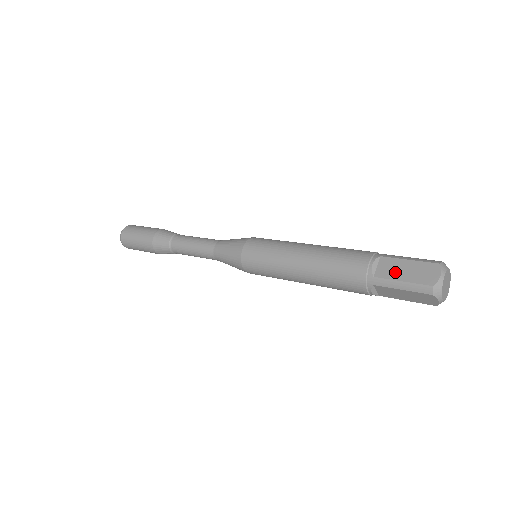
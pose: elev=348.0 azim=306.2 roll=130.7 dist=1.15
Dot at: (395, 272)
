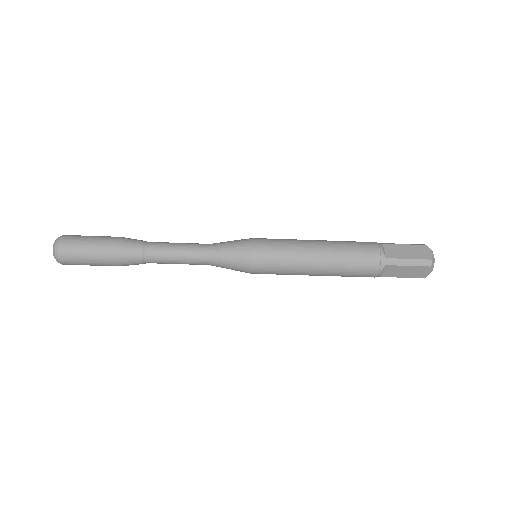
Dot at: occluded
